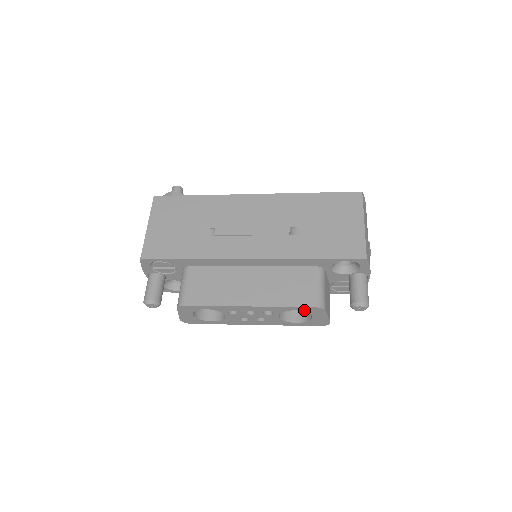
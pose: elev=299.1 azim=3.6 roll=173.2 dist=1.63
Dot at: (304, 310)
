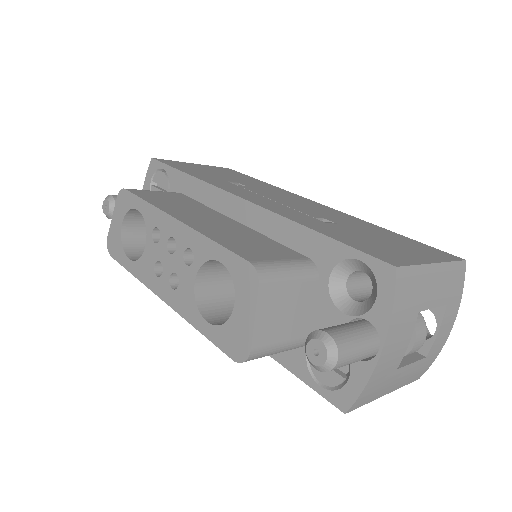
Dot at: (232, 268)
